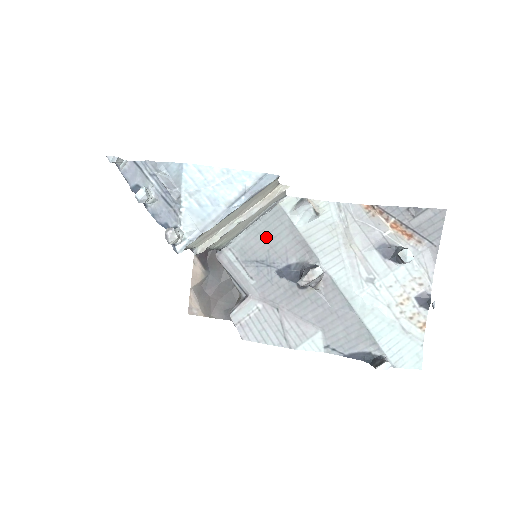
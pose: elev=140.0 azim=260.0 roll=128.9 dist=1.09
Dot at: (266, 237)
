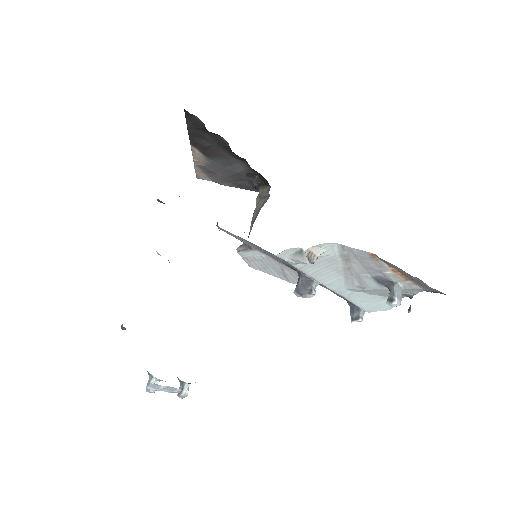
Dot at: (265, 250)
